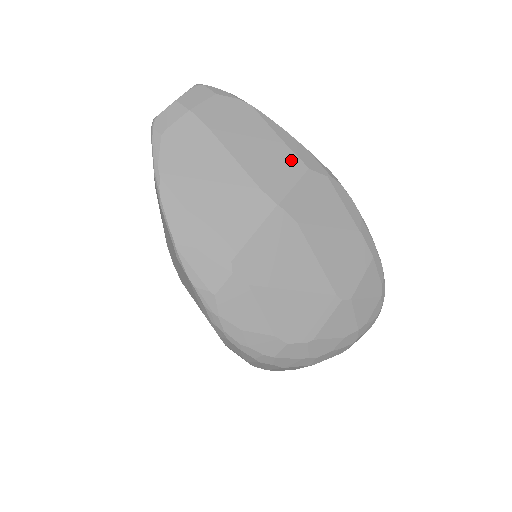
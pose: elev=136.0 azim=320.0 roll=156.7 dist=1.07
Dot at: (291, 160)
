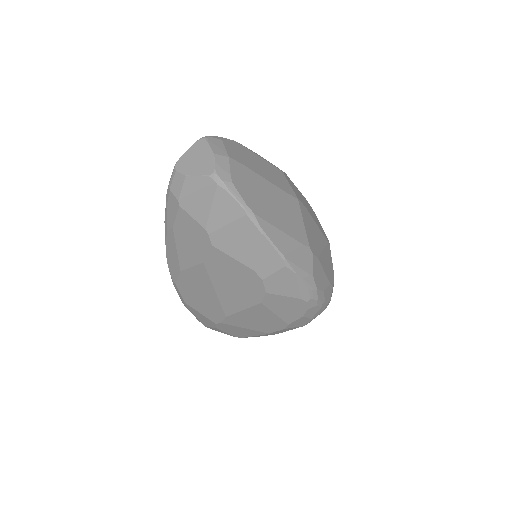
Dot at: (275, 169)
